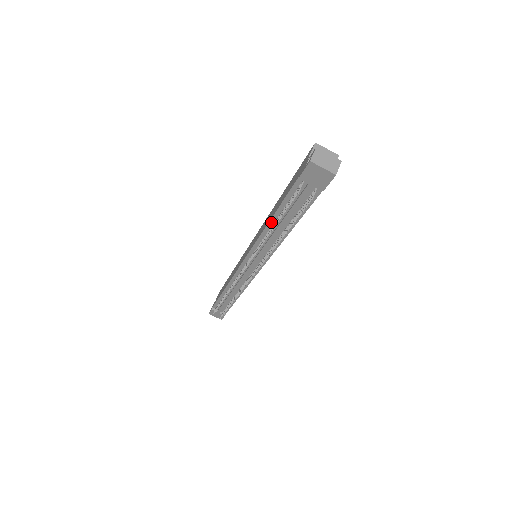
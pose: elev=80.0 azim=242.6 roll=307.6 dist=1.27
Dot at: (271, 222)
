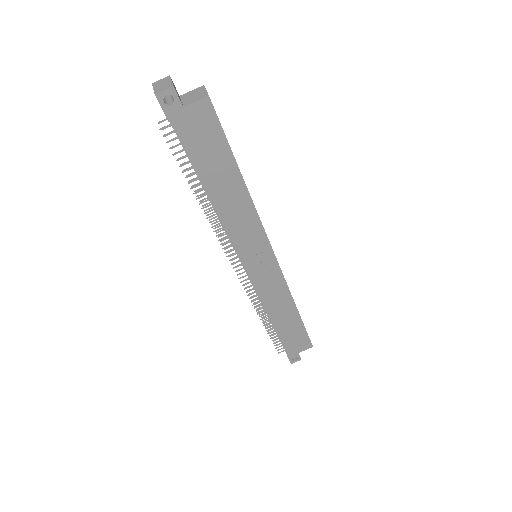
Dot at: occluded
